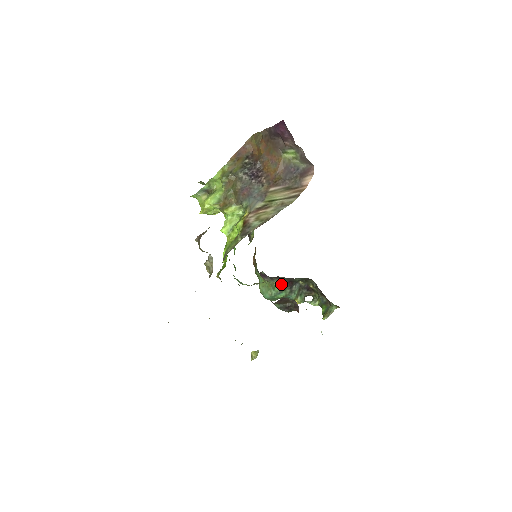
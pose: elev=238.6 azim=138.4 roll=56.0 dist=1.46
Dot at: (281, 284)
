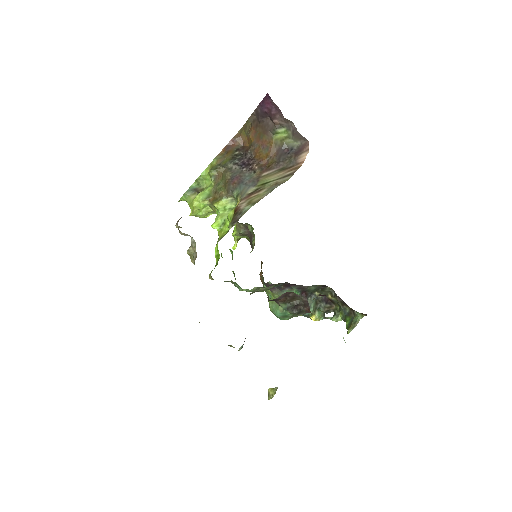
Dot at: occluded
